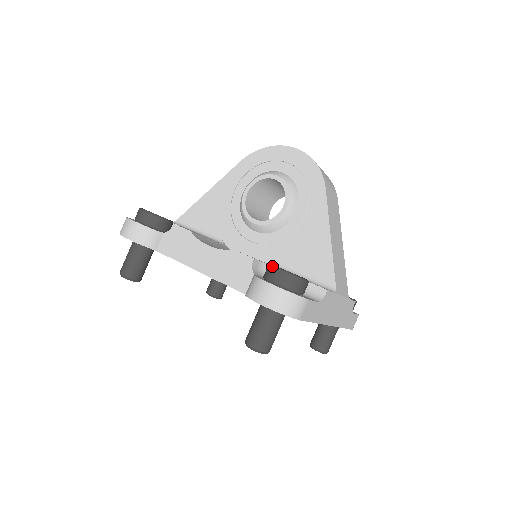
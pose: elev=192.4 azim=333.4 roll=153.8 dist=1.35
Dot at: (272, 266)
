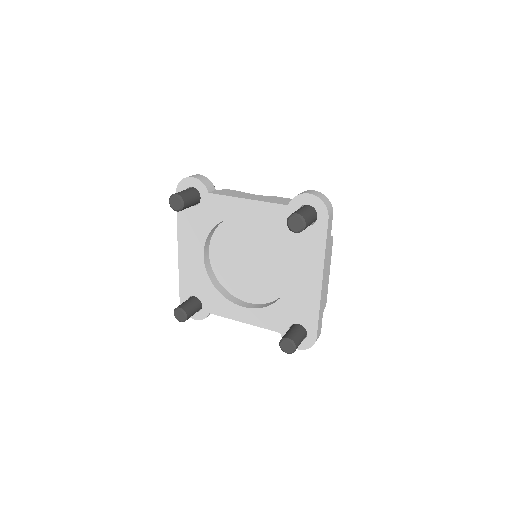
Dot at: occluded
